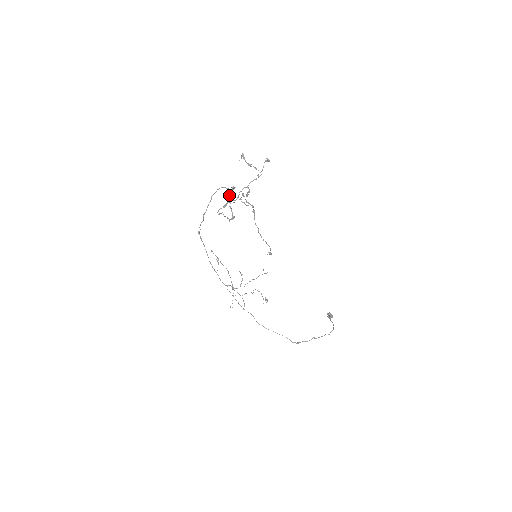
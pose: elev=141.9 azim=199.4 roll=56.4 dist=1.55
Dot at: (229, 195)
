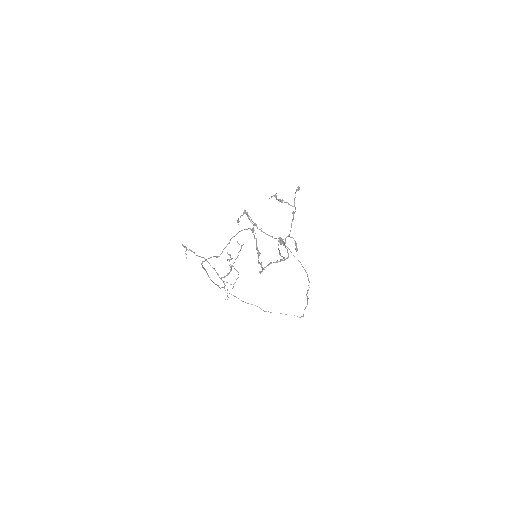
Dot at: (253, 234)
